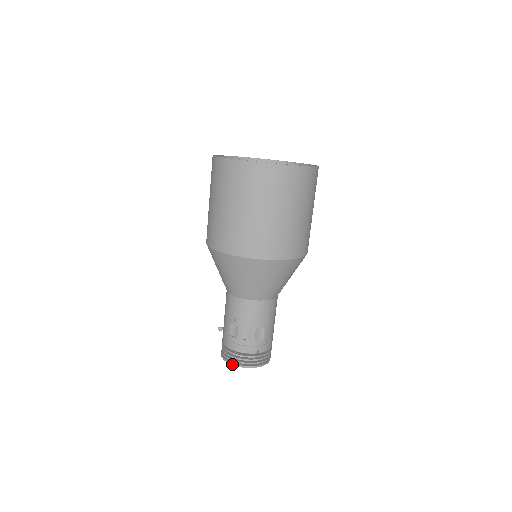
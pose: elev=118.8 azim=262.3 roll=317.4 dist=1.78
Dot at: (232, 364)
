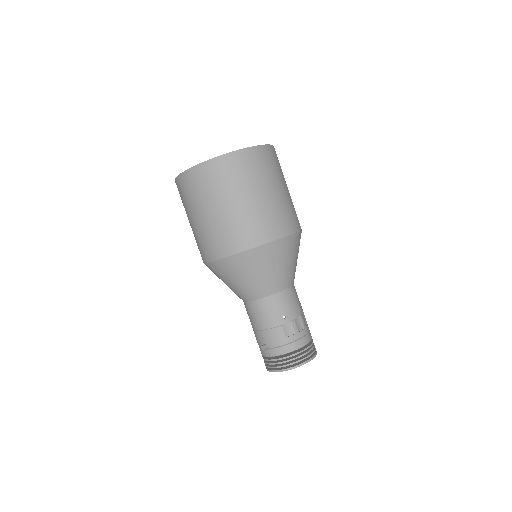
Dot at: (303, 364)
